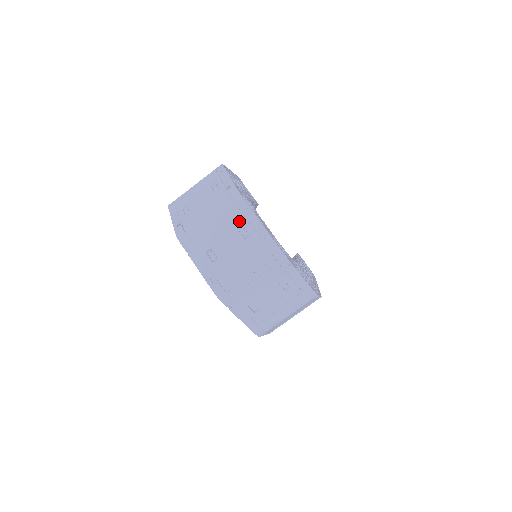
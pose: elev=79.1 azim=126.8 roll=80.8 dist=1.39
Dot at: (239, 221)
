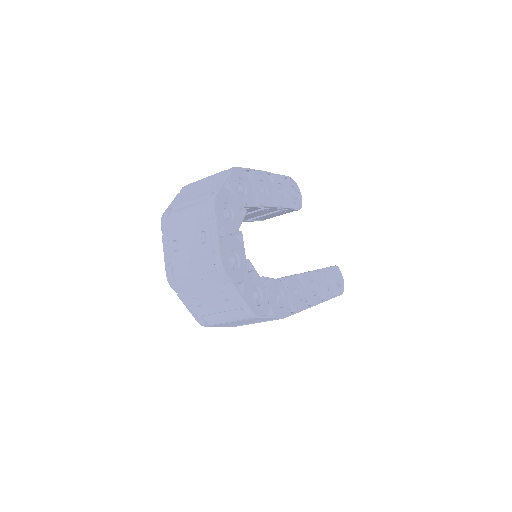
Dot at: (204, 226)
